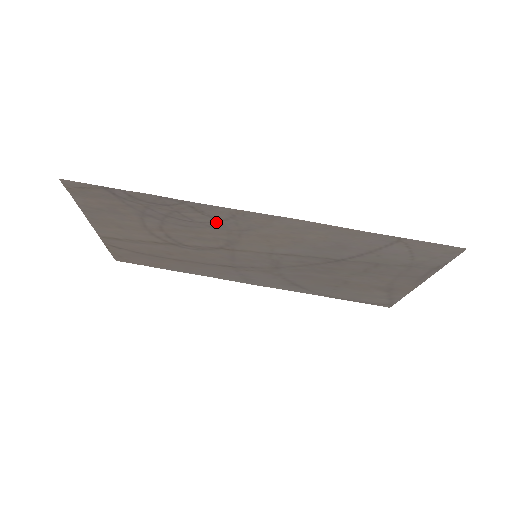
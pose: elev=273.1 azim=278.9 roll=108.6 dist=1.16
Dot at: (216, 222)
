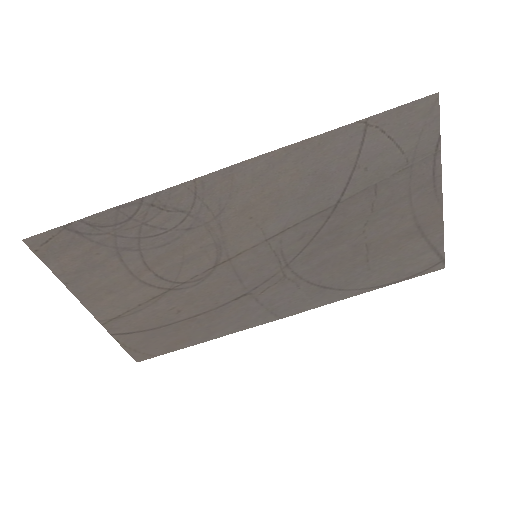
Dot at: (187, 217)
